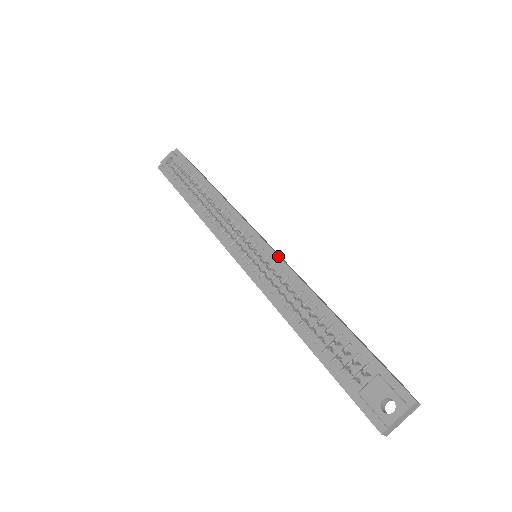
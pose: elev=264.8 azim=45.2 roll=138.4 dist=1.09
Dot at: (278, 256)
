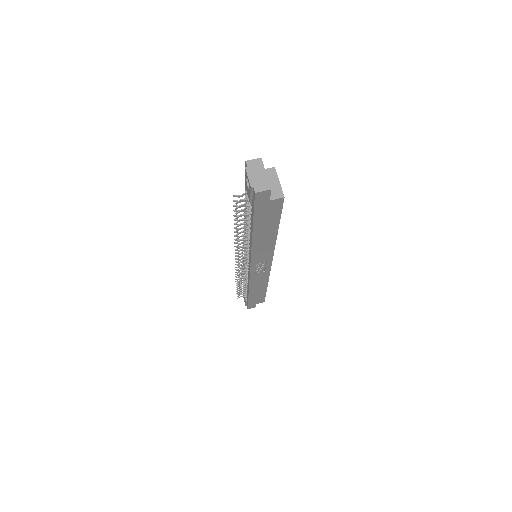
Dot at: occluded
